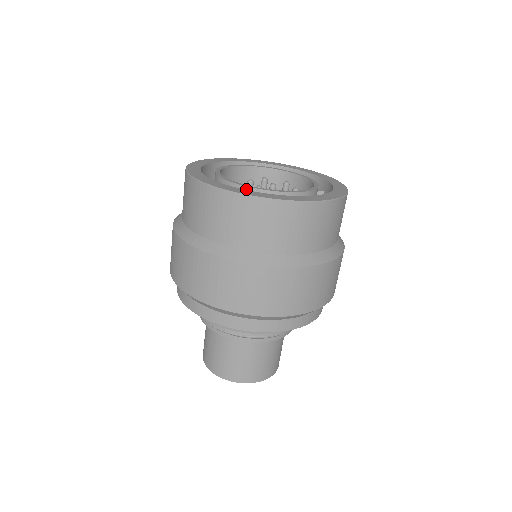
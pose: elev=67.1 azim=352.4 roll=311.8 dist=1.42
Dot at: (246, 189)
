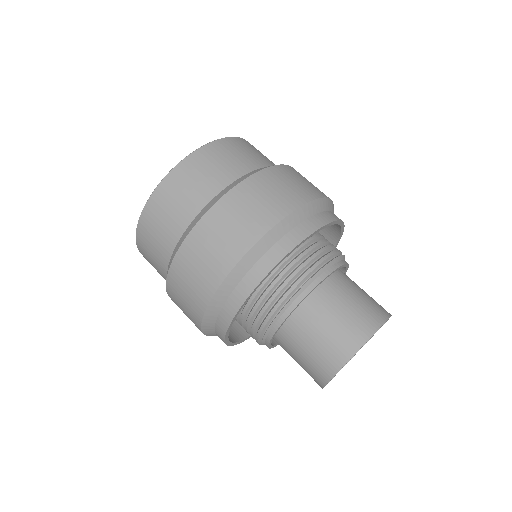
Dot at: occluded
